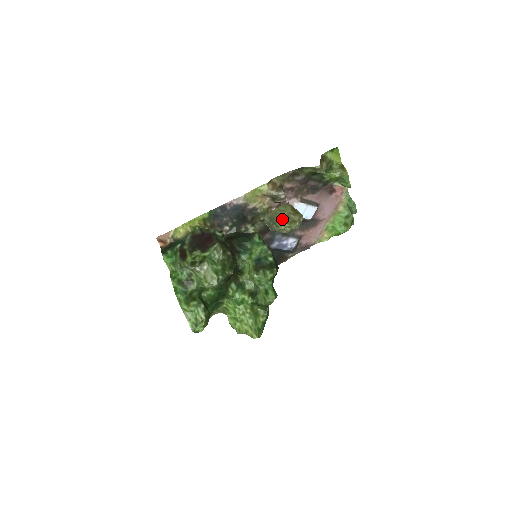
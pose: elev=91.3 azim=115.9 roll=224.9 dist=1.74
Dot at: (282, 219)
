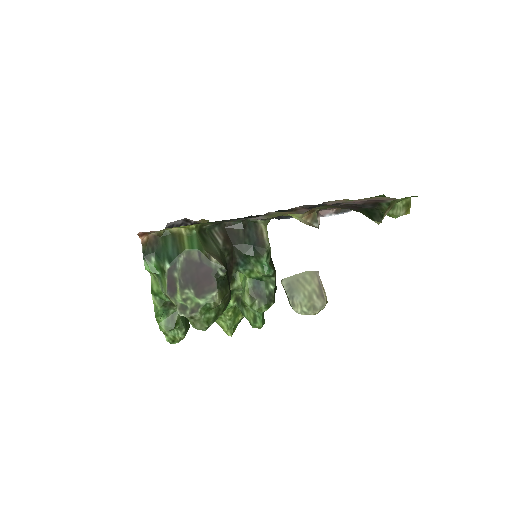
Dot at: (302, 296)
